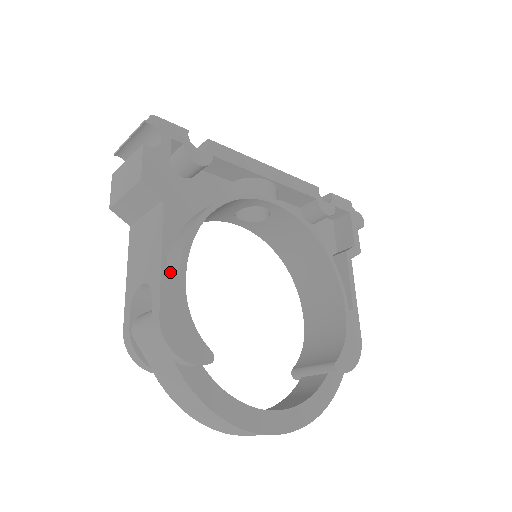
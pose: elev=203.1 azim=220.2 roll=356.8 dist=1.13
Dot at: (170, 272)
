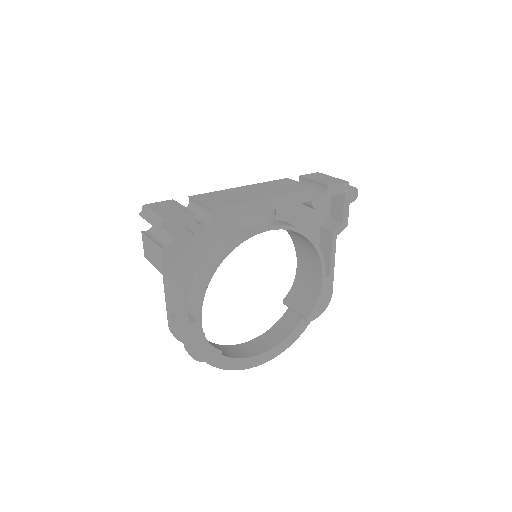
Dot at: (192, 311)
